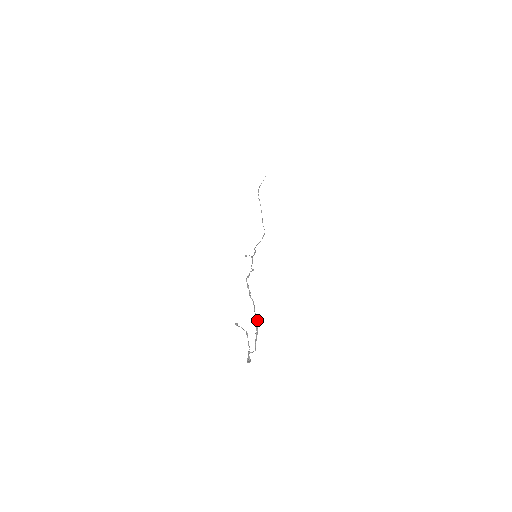
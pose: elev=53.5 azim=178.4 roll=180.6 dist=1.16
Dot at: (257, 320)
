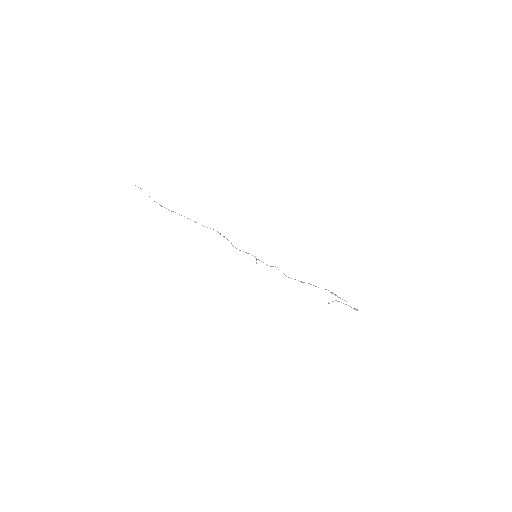
Dot at: occluded
